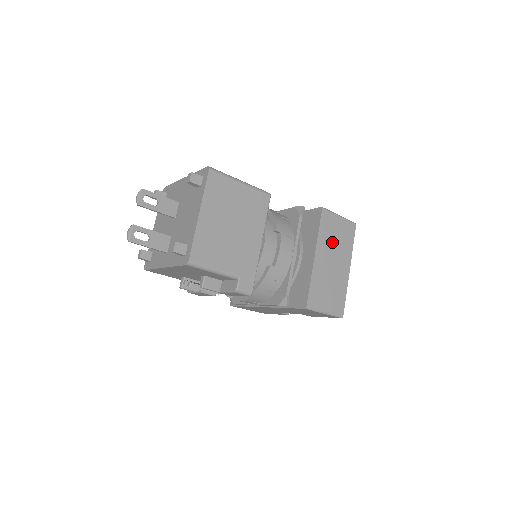
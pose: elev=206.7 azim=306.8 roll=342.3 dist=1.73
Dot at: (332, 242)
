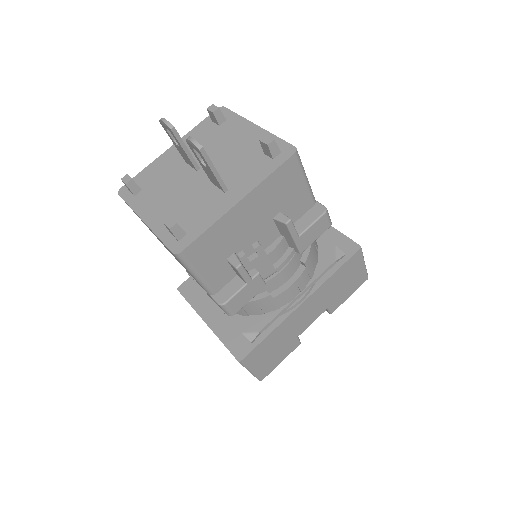
Dot at: occluded
